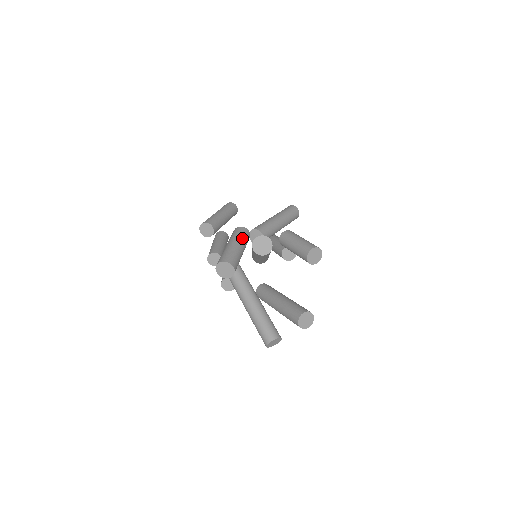
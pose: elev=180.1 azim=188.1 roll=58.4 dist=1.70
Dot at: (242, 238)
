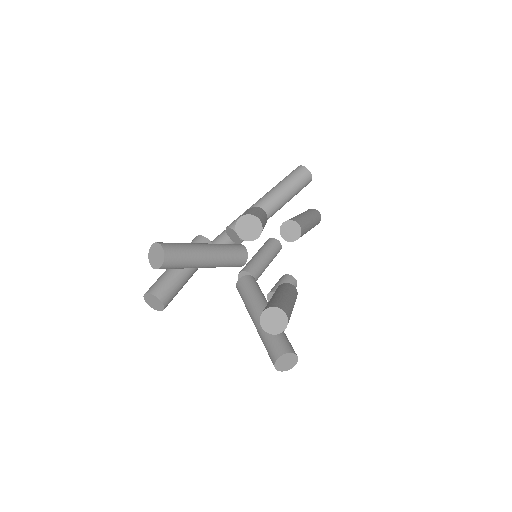
Dot at: occluded
